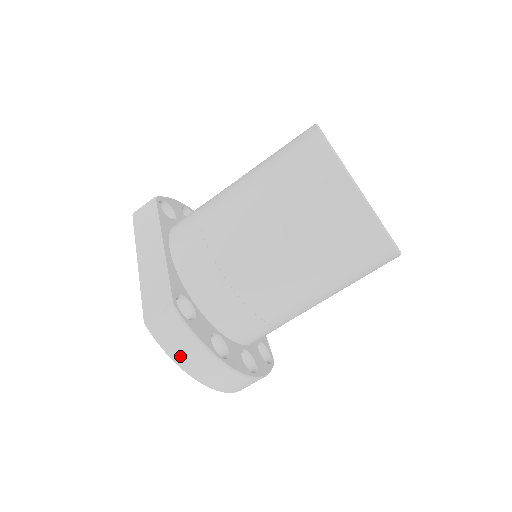
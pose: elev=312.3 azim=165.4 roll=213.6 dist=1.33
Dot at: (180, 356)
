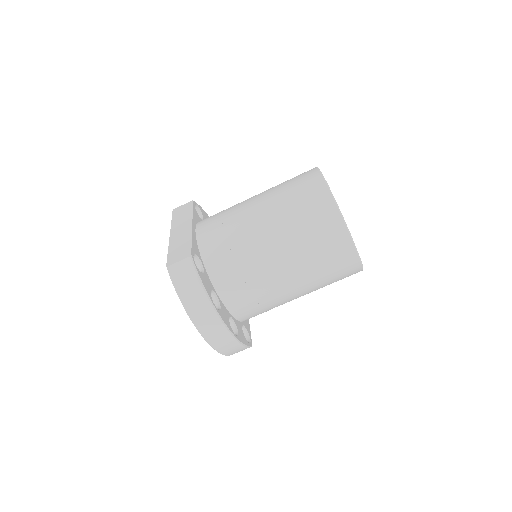
Dot at: (186, 295)
